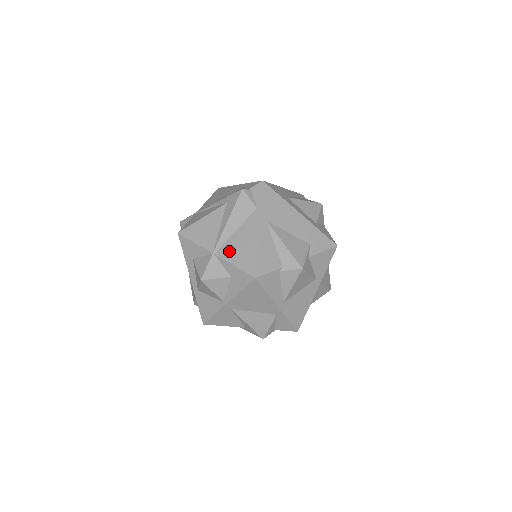
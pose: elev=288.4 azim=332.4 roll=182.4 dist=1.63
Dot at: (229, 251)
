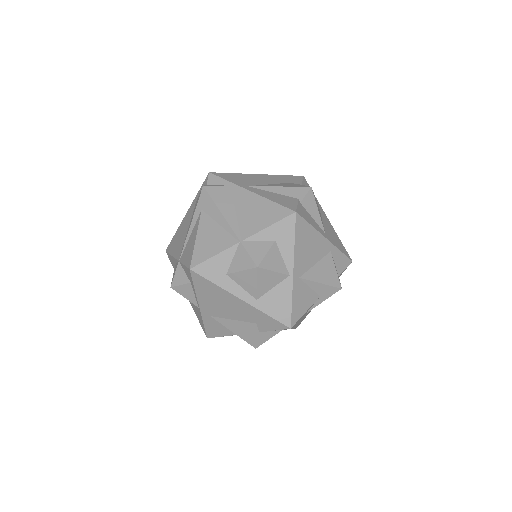
Dot at: (250, 225)
